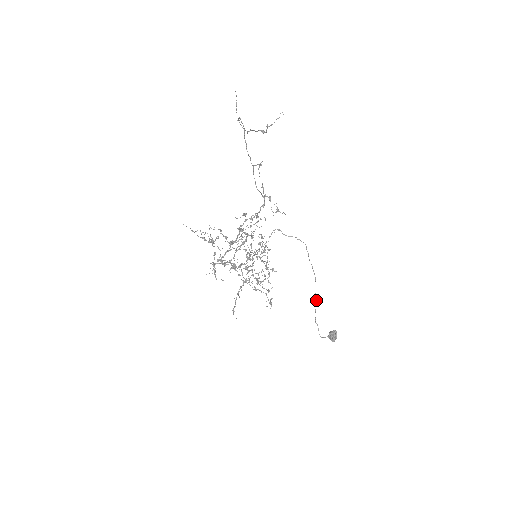
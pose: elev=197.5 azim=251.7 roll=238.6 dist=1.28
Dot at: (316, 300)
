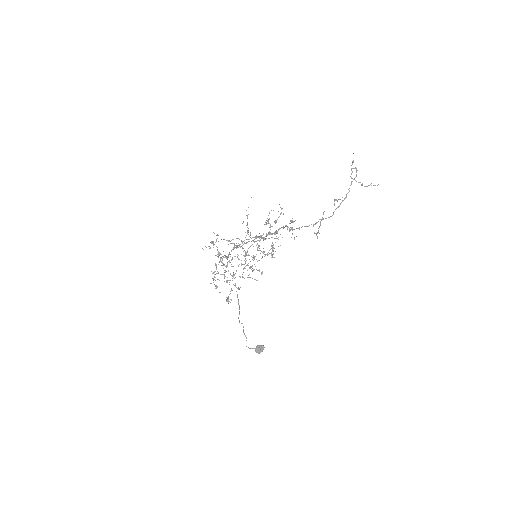
Dot at: (239, 320)
